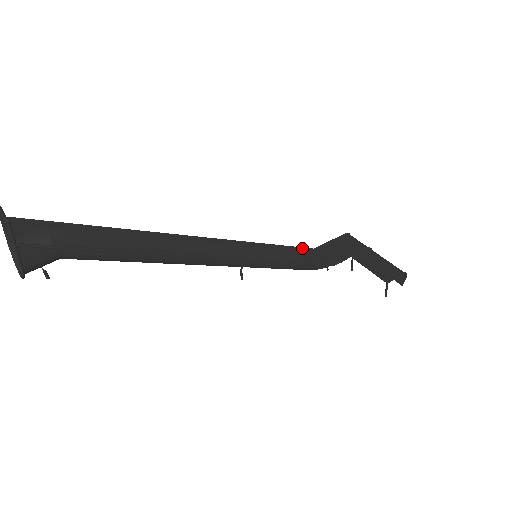
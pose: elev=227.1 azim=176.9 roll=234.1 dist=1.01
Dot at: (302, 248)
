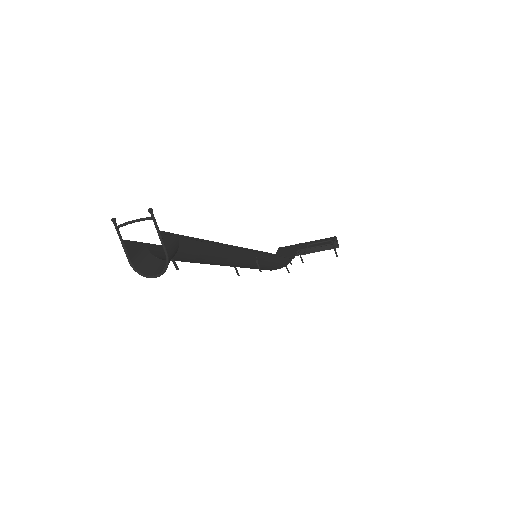
Dot at: occluded
